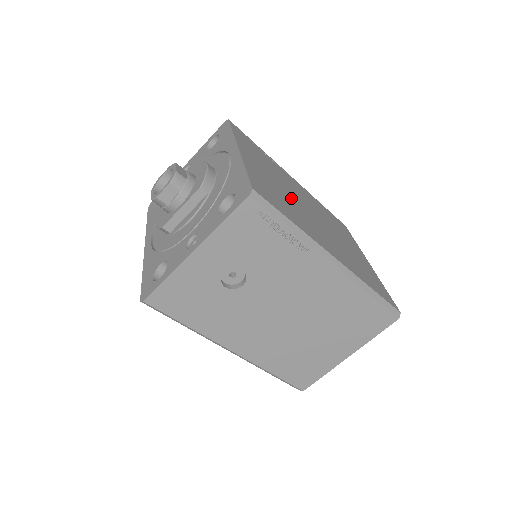
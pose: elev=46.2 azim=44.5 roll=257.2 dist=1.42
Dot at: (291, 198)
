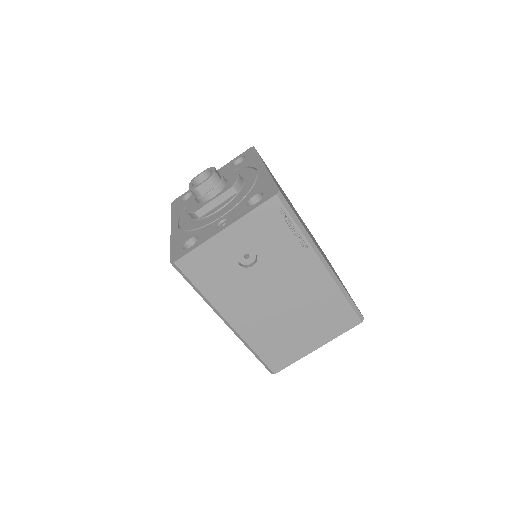
Dot at: occluded
